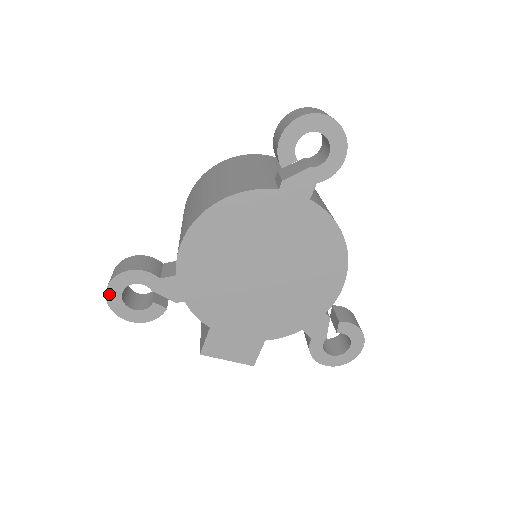
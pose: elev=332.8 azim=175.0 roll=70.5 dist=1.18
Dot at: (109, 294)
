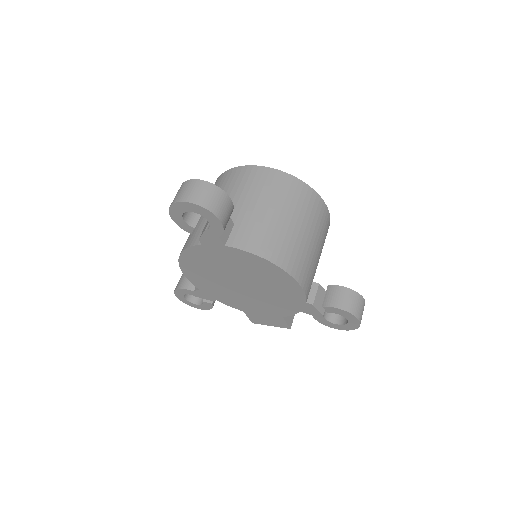
Dot at: (180, 299)
